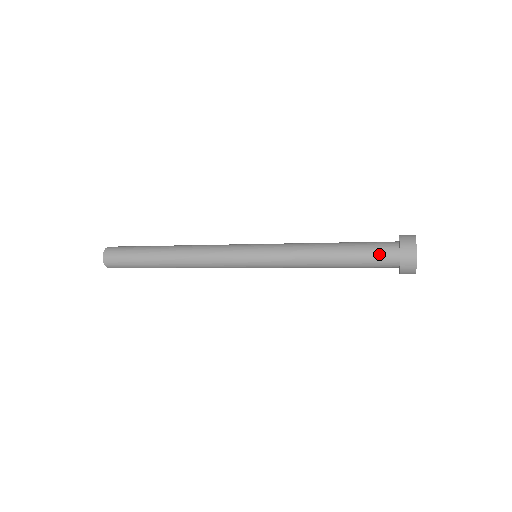
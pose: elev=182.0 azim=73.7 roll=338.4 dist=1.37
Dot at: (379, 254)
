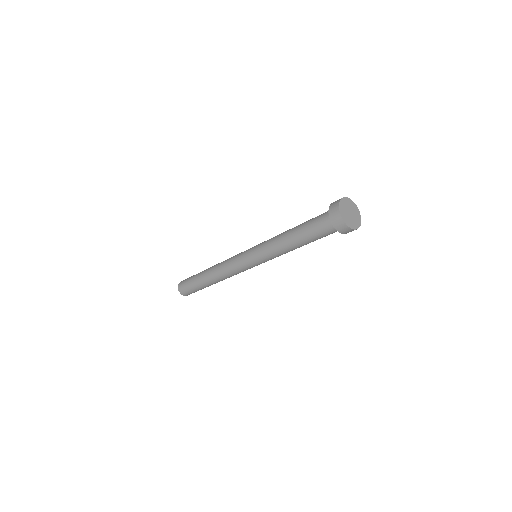
Dot at: (320, 222)
